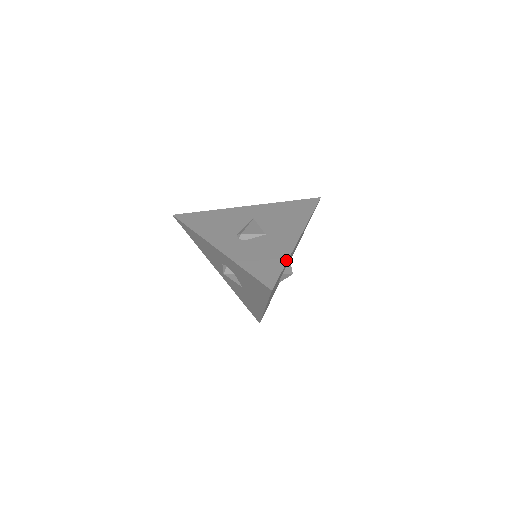
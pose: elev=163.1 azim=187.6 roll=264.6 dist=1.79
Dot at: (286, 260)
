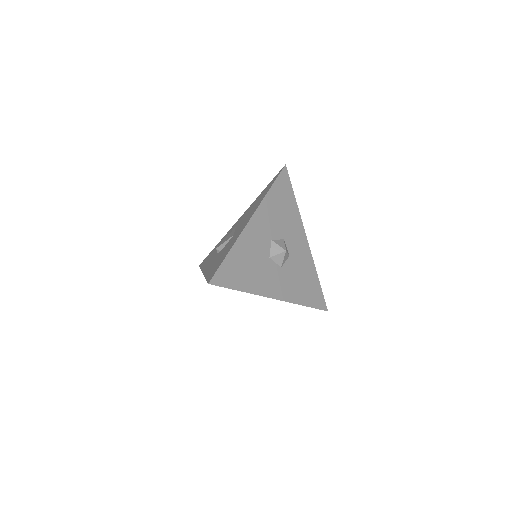
Dot at: (231, 248)
